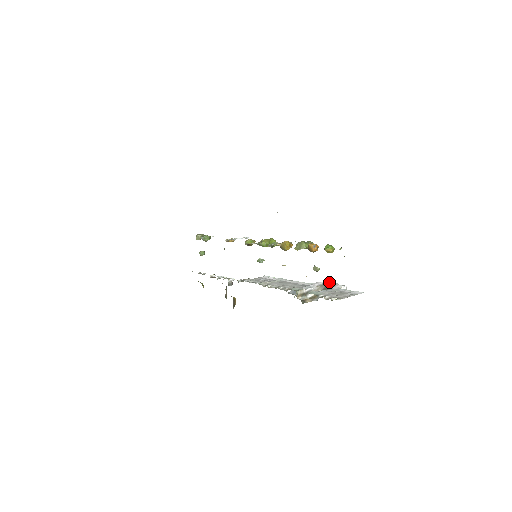
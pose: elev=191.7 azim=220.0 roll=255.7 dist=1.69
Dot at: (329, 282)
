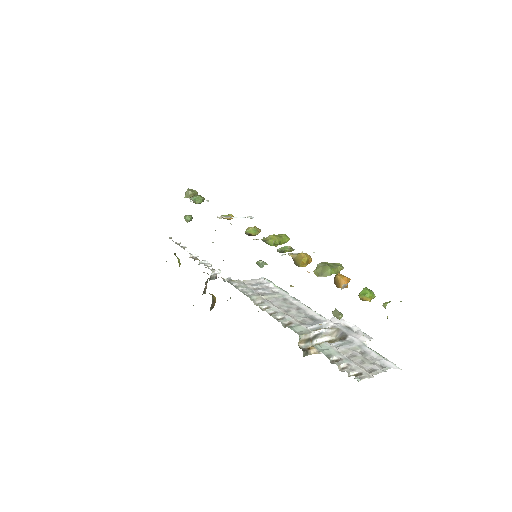
Dot at: (350, 323)
